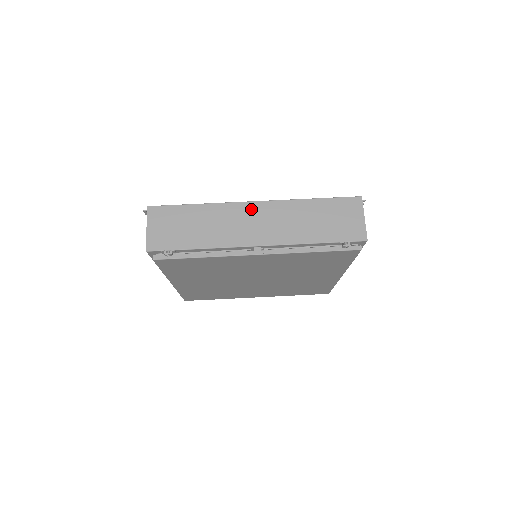
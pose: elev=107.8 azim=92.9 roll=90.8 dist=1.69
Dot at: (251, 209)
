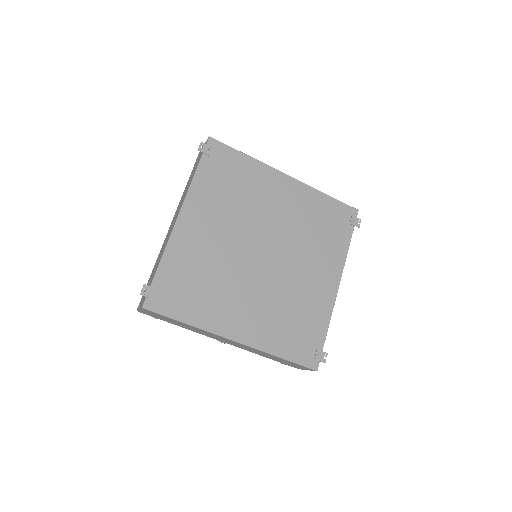
Dot at: occluded
